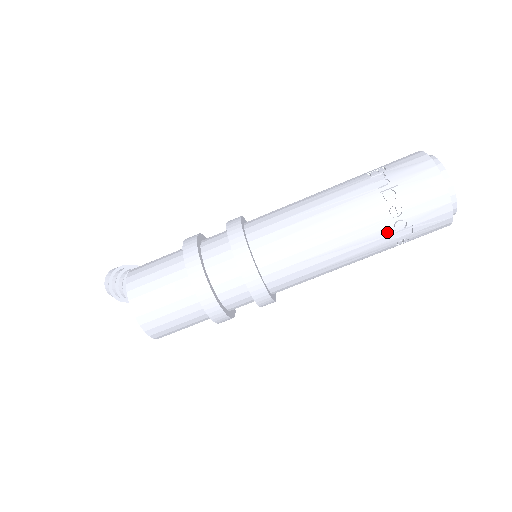
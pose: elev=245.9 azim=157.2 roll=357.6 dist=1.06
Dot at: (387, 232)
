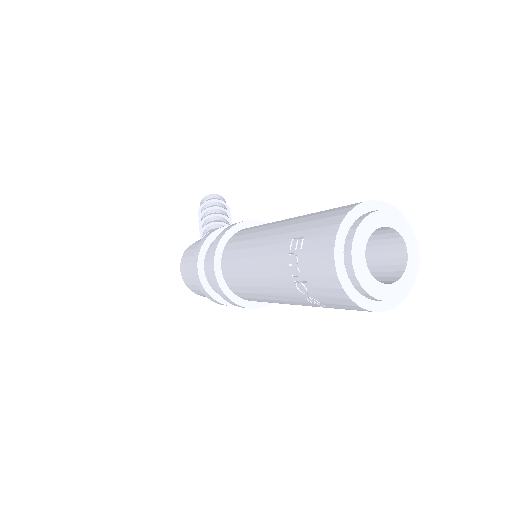
Dot at: occluded
